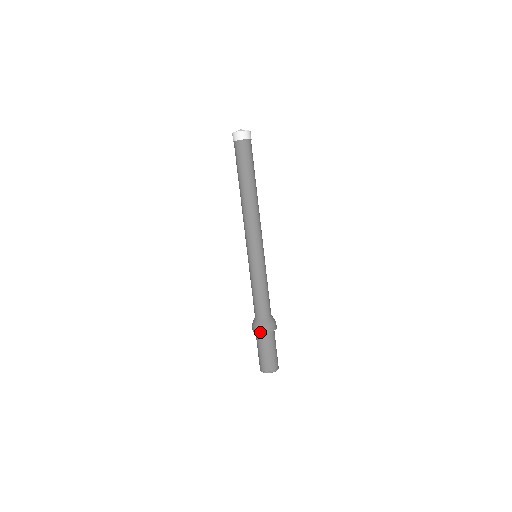
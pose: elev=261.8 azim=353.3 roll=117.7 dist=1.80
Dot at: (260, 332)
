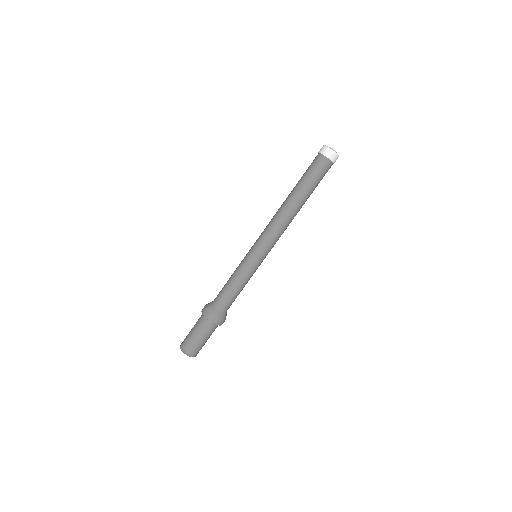
Dot at: (216, 324)
